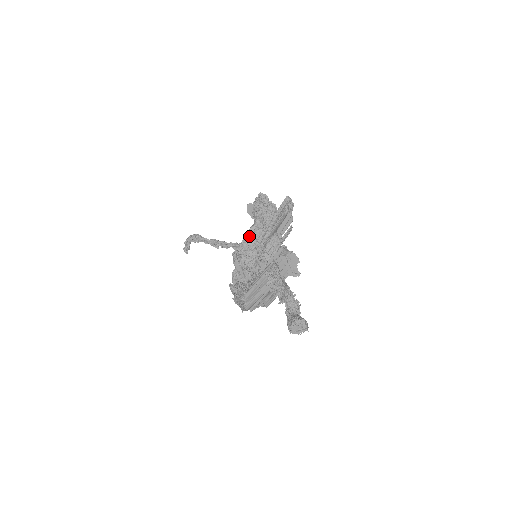
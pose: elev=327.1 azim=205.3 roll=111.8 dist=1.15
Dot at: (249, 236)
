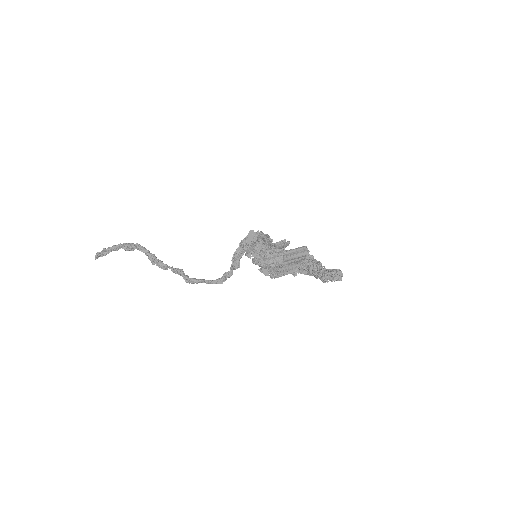
Dot at: (266, 238)
